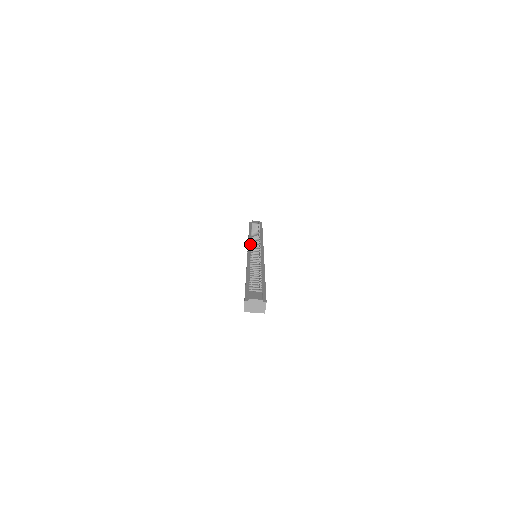
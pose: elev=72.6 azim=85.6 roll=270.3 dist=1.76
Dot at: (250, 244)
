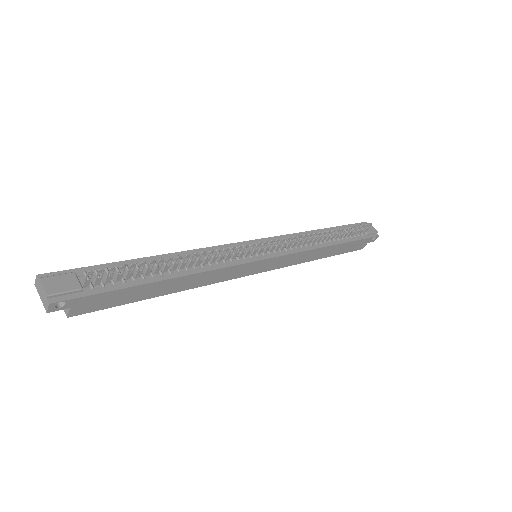
Dot at: (279, 238)
